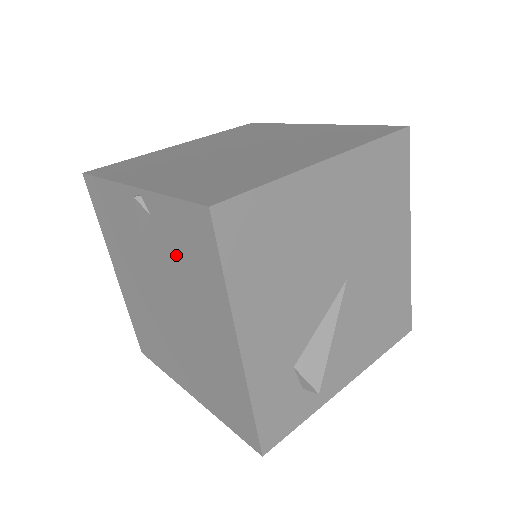
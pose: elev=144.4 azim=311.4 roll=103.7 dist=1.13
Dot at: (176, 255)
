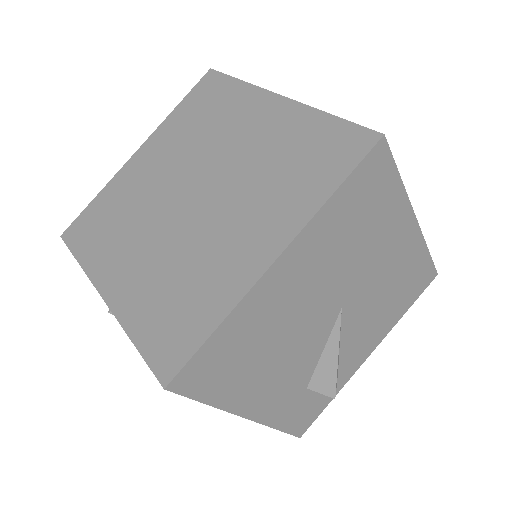
Dot at: occluded
